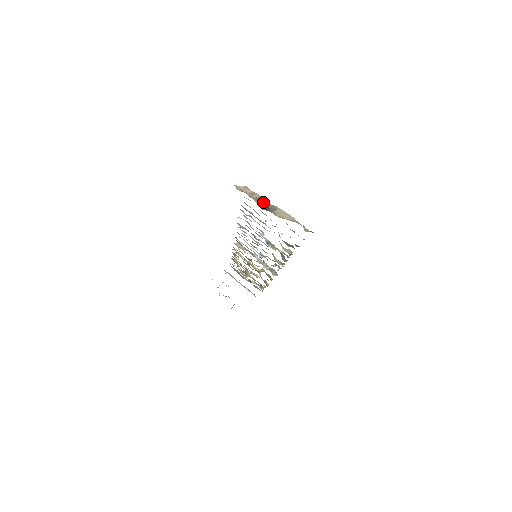
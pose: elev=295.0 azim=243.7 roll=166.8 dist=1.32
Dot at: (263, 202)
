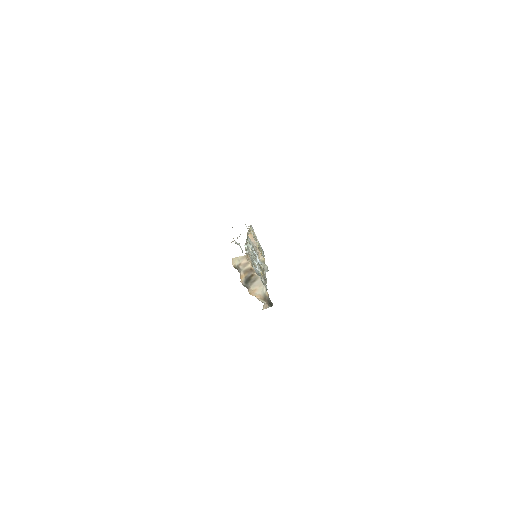
Dot at: (249, 273)
